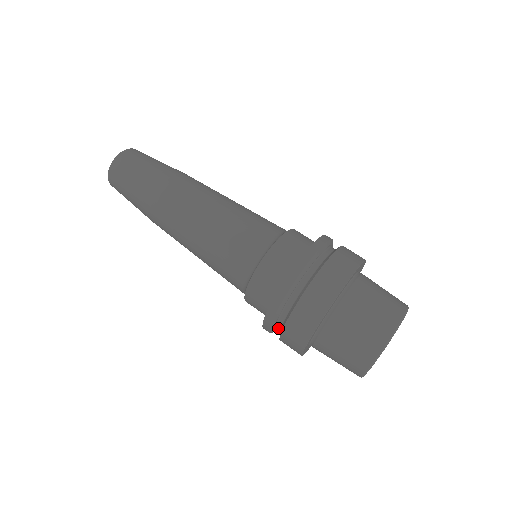
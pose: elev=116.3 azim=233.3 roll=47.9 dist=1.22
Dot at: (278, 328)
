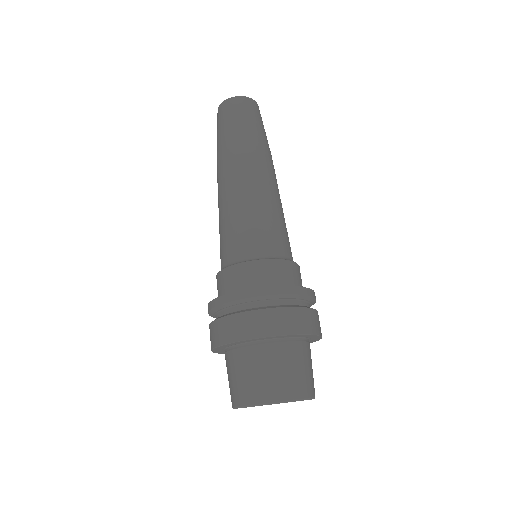
Dot at: occluded
